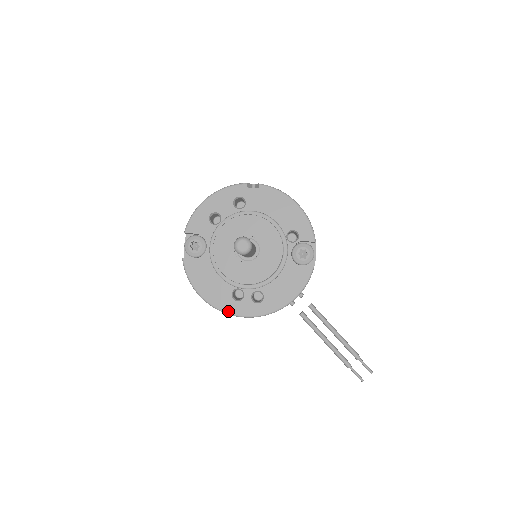
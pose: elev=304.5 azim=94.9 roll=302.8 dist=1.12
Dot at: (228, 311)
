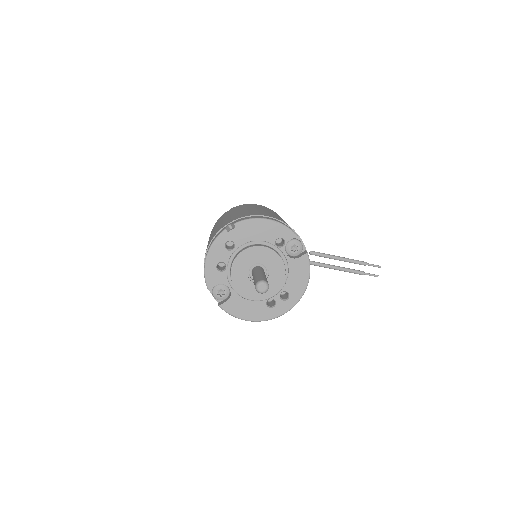
Dot at: (272, 317)
